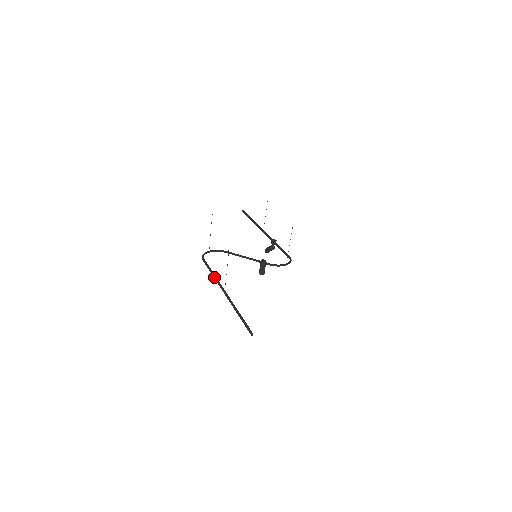
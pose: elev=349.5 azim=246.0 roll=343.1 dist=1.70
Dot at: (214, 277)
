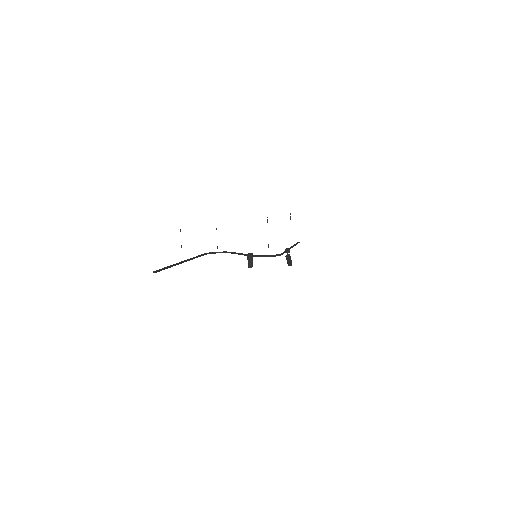
Dot at: (191, 258)
